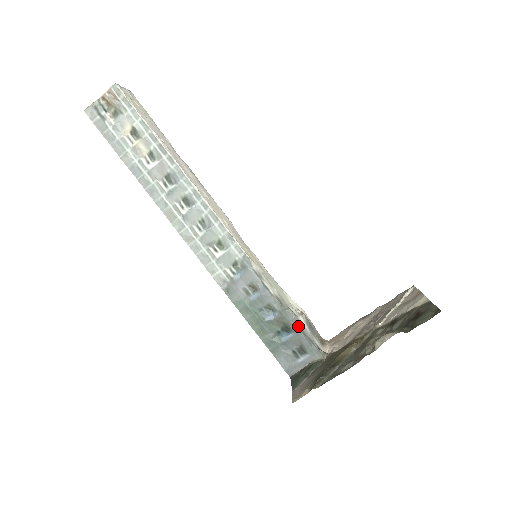
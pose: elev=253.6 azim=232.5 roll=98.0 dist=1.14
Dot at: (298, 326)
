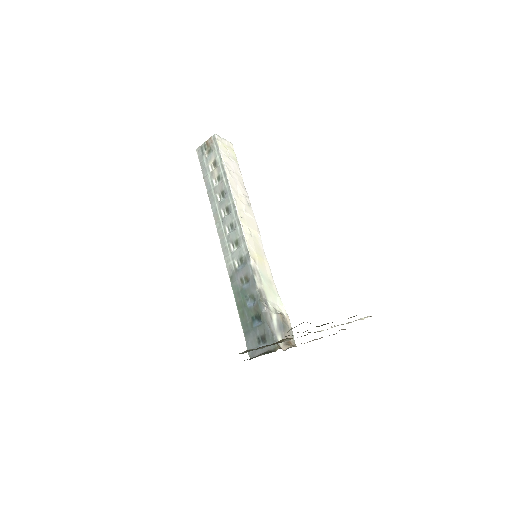
Dot at: (267, 317)
